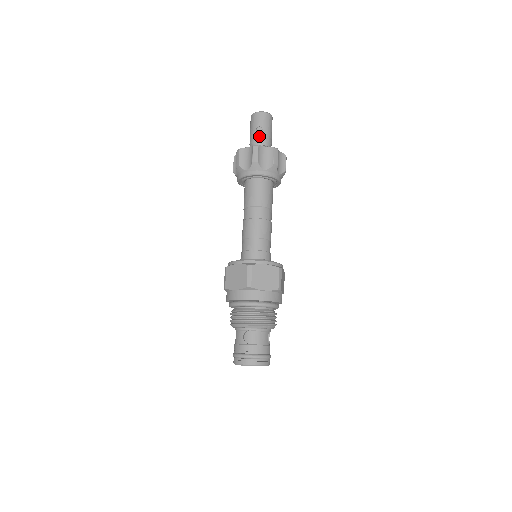
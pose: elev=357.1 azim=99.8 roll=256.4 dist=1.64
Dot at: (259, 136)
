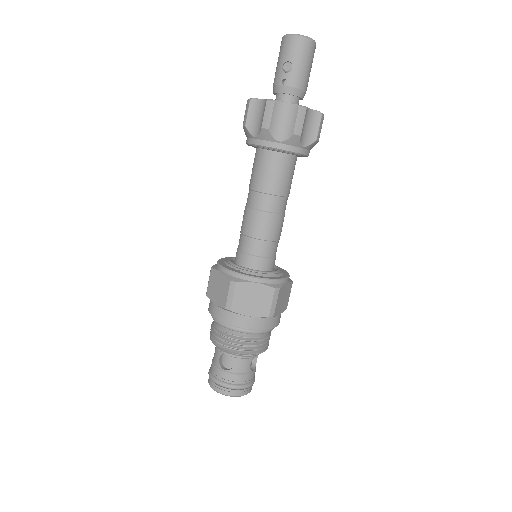
Dot at: (285, 78)
